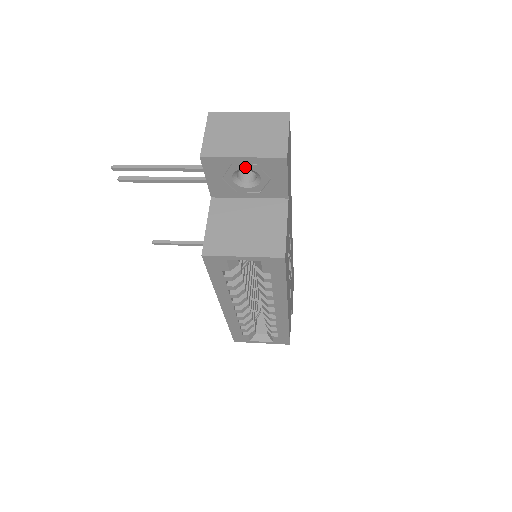
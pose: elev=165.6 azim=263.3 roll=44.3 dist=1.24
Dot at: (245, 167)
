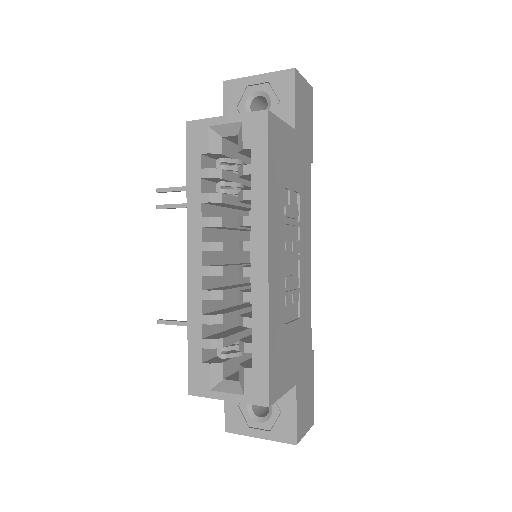
Dot at: (258, 89)
